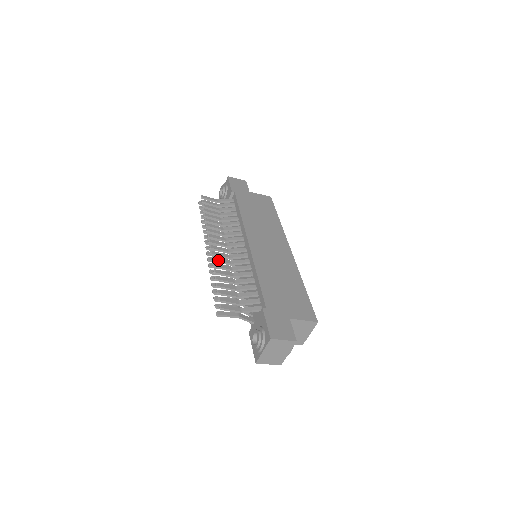
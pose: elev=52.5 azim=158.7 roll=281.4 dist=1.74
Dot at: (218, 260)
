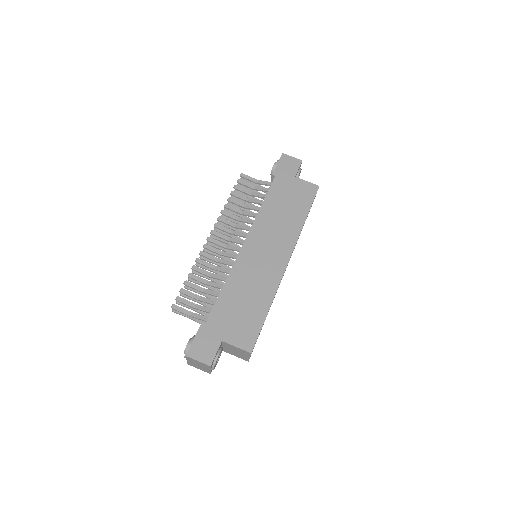
Dot at: (205, 255)
